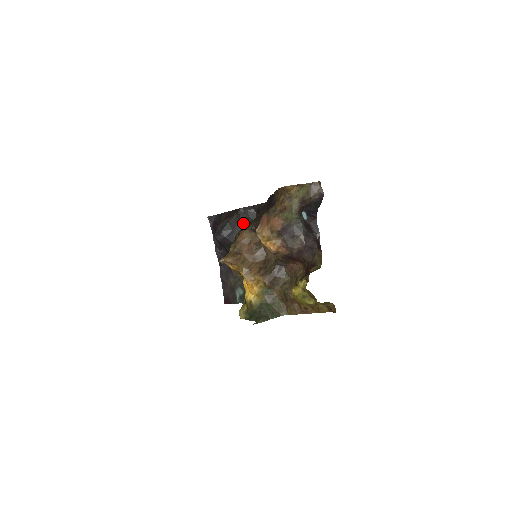
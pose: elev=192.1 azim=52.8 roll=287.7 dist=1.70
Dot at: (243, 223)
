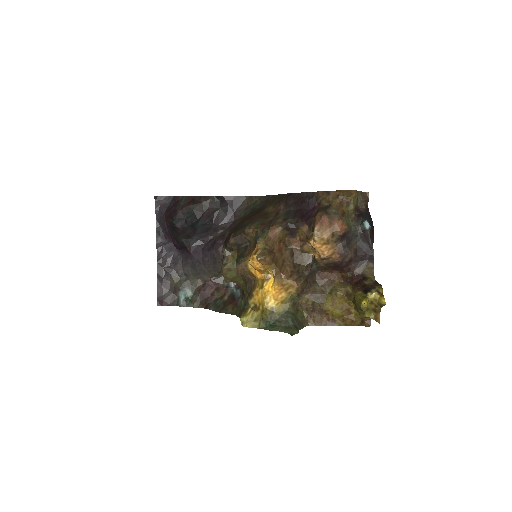
Dot at: (211, 214)
